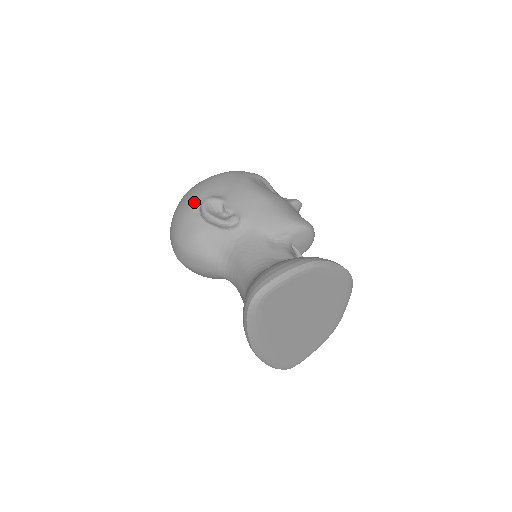
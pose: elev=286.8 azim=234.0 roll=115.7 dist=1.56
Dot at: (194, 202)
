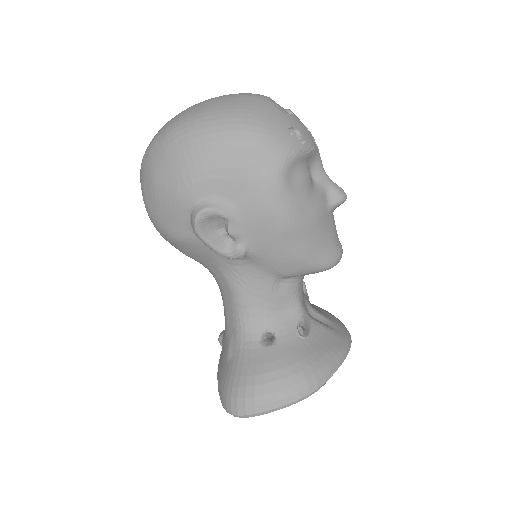
Dot at: (183, 195)
